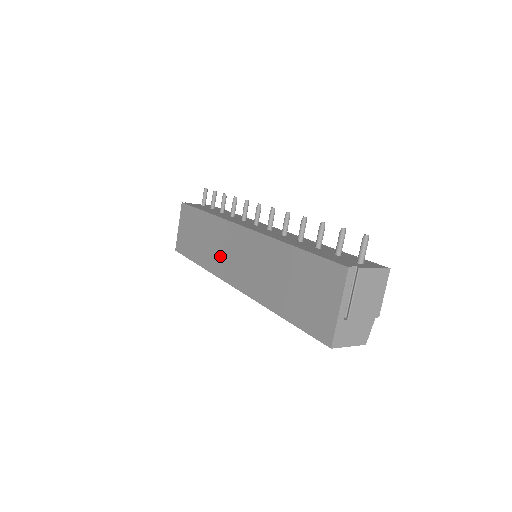
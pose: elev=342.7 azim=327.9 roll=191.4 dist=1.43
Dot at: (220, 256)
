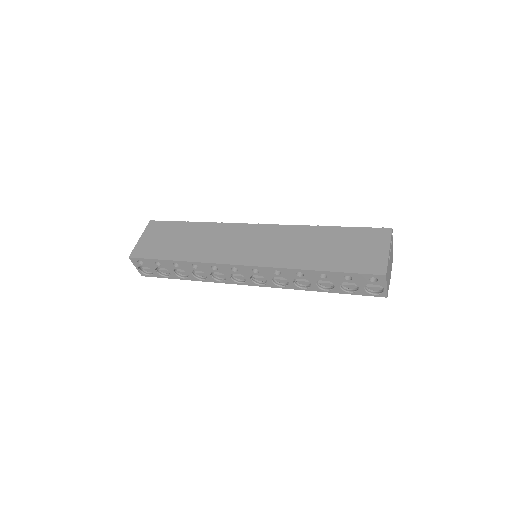
Dot at: (222, 248)
